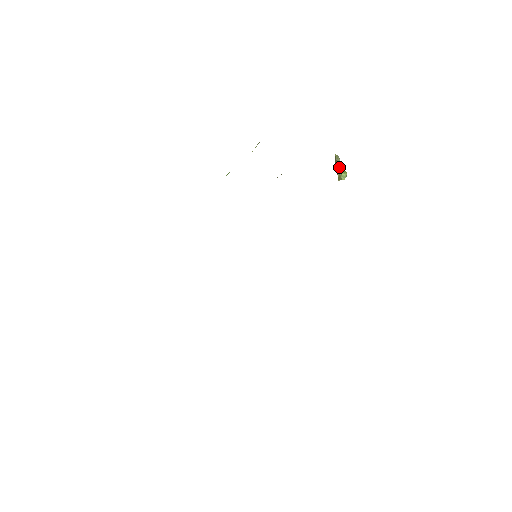
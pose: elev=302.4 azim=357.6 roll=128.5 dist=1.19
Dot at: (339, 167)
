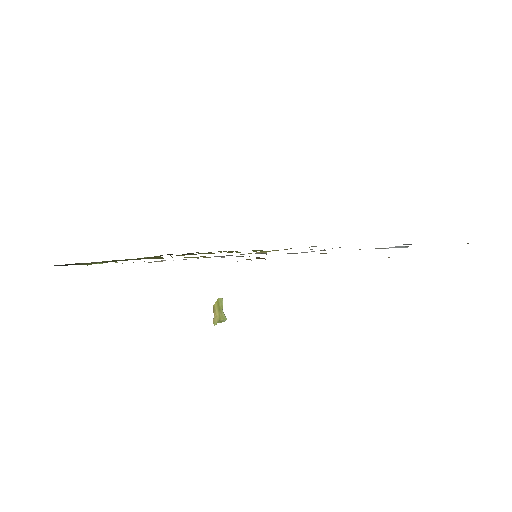
Dot at: (222, 308)
